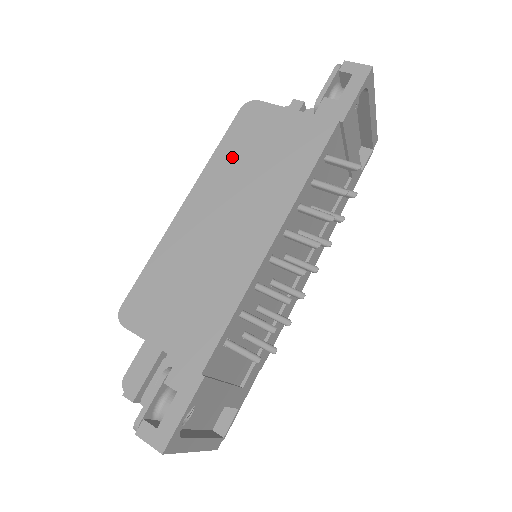
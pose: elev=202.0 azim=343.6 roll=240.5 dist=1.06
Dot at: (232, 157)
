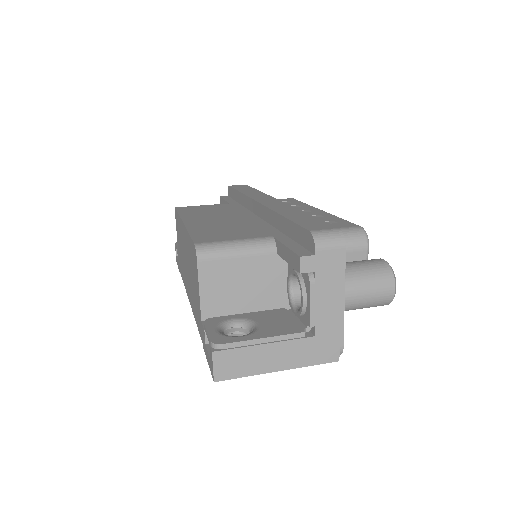
Dot at: (189, 251)
